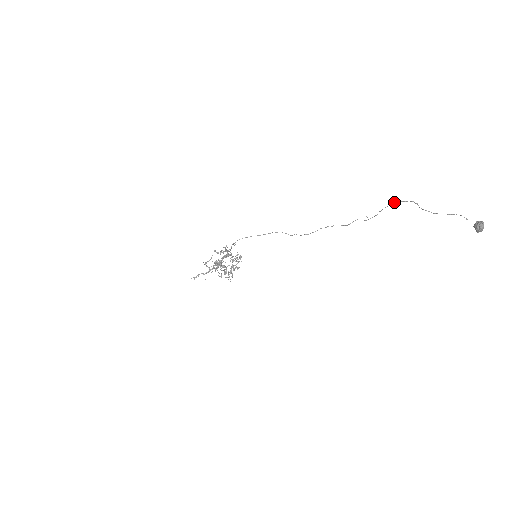
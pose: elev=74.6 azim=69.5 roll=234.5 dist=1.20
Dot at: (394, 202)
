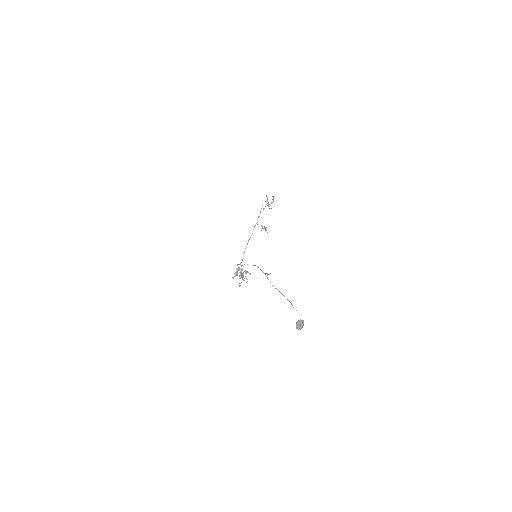
Dot at: (267, 278)
